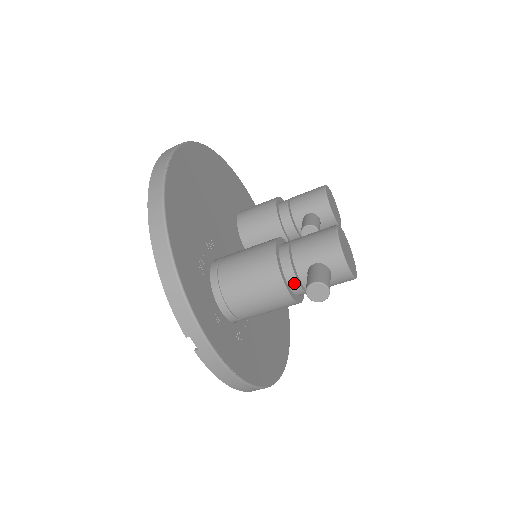
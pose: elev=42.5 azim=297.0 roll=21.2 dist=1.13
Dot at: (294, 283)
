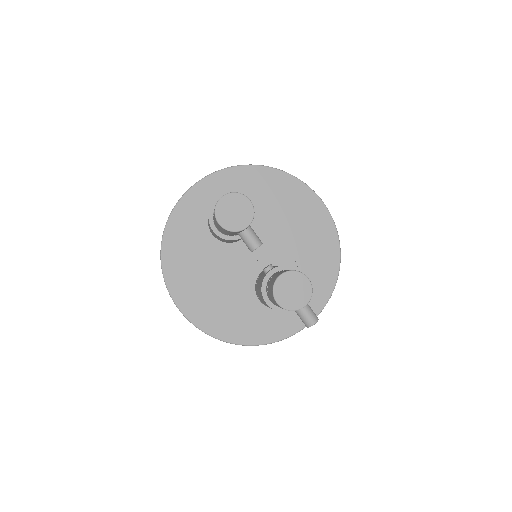
Dot at: occluded
